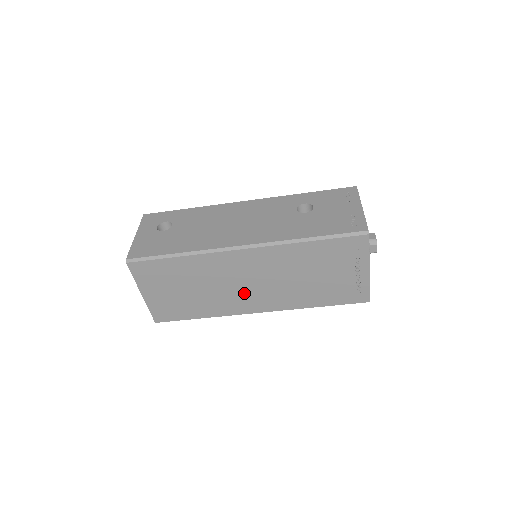
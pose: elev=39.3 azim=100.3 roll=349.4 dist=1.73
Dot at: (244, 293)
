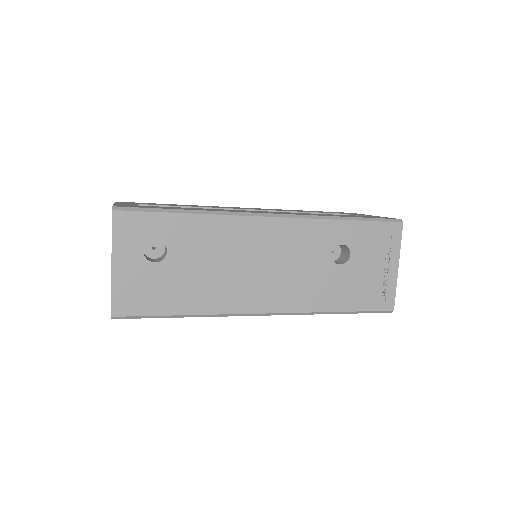
Dot at: occluded
